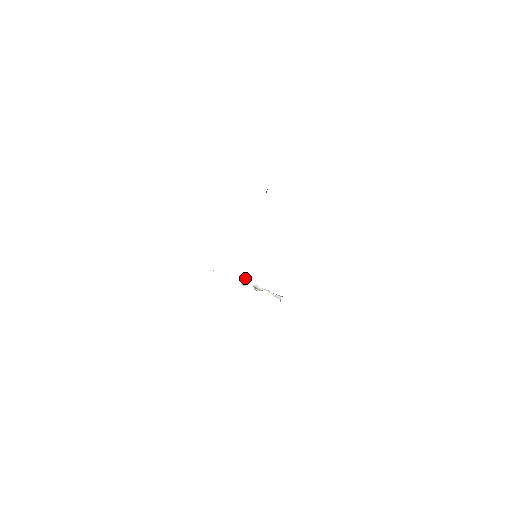
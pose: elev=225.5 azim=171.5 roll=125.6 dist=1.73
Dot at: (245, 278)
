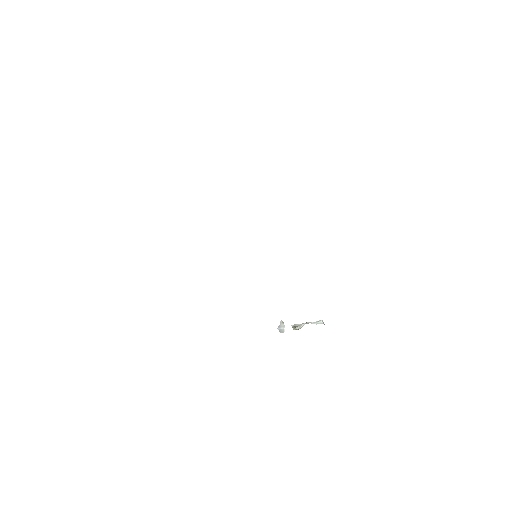
Dot at: (281, 323)
